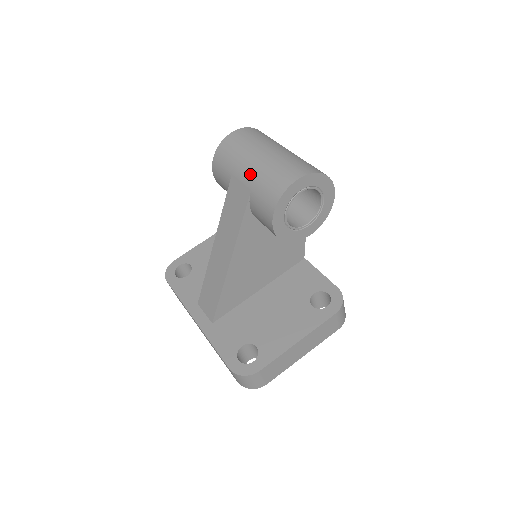
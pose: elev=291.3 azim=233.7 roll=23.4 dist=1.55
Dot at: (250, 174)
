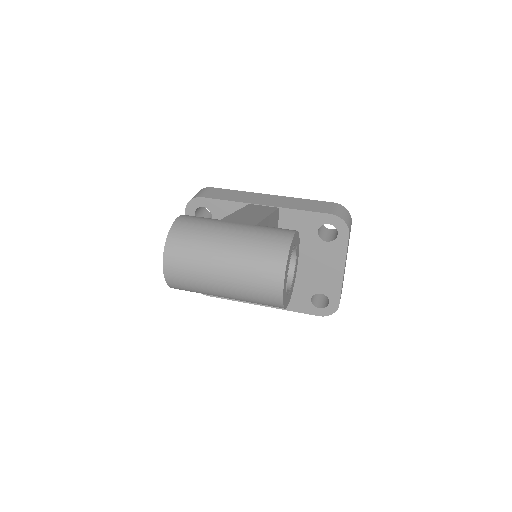
Dot at: (232, 298)
